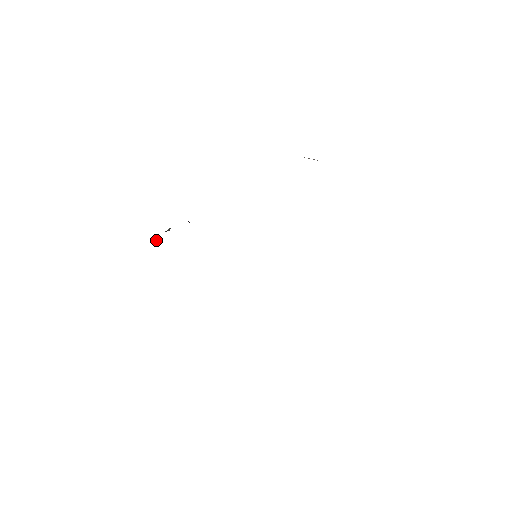
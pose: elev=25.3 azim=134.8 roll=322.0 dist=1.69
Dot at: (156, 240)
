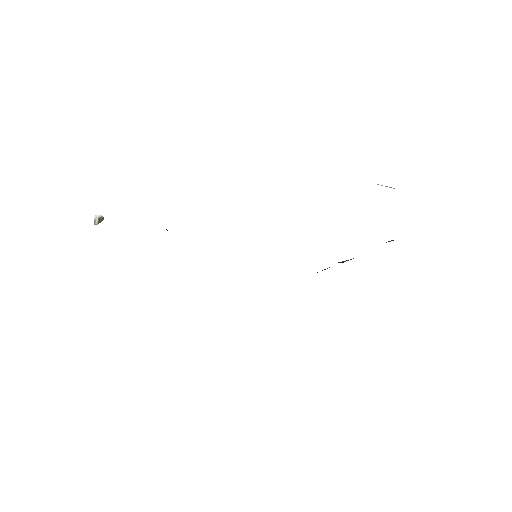
Dot at: occluded
